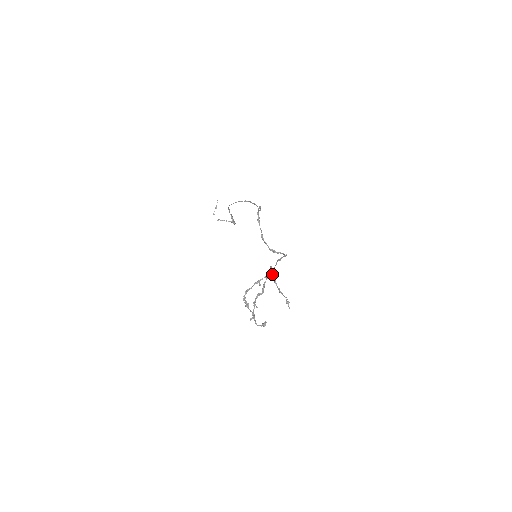
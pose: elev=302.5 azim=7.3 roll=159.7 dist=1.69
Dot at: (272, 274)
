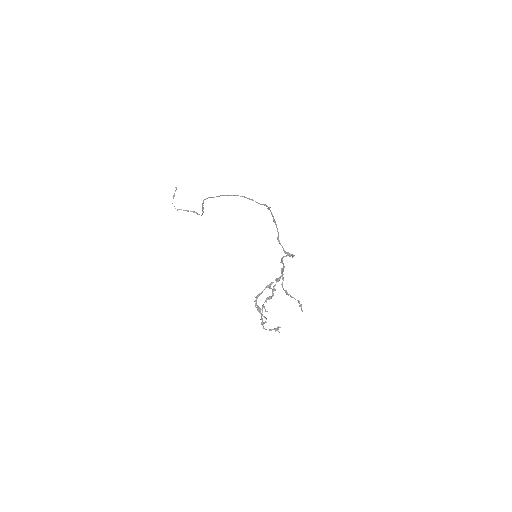
Dot at: (282, 276)
